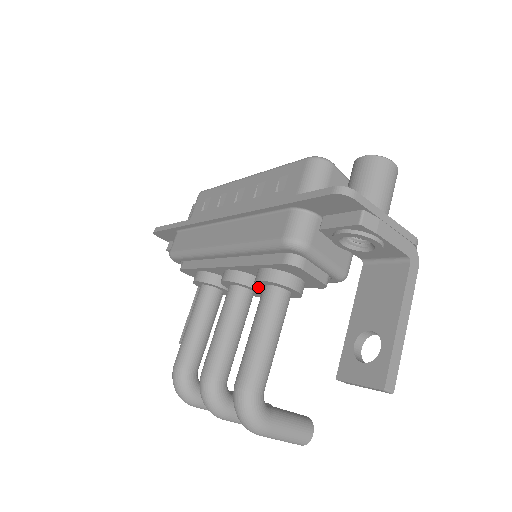
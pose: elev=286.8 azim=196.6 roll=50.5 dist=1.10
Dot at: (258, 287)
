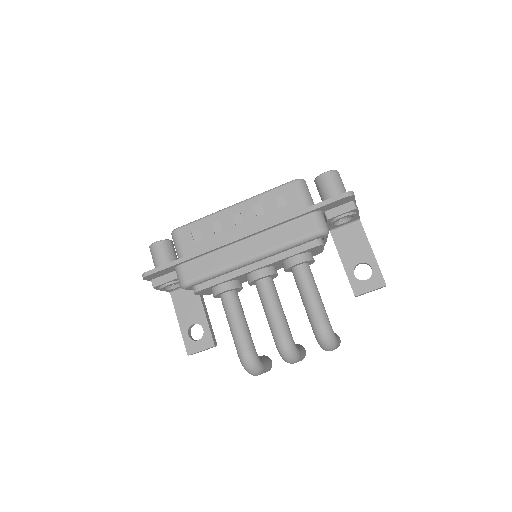
Dot at: (277, 273)
